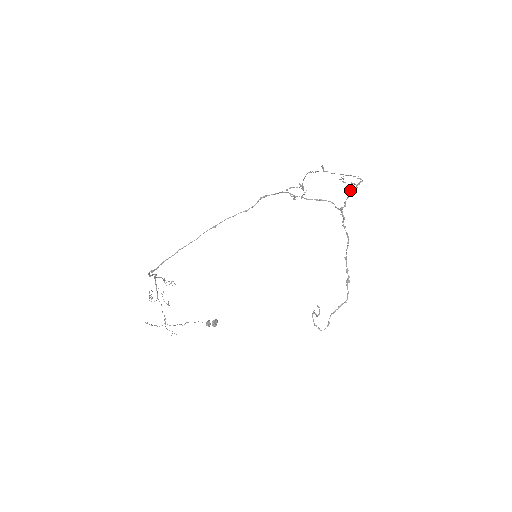
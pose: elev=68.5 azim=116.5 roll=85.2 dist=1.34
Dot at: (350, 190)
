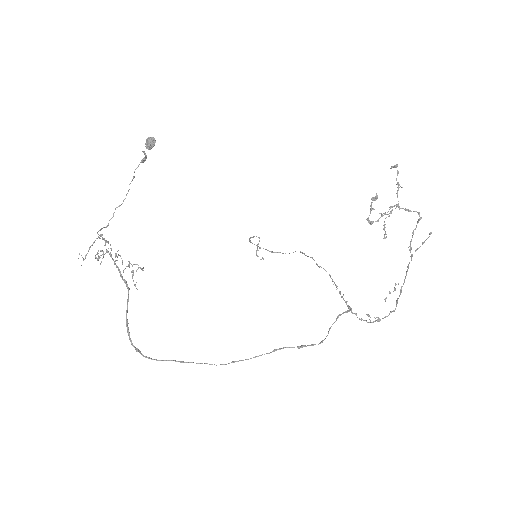
Dot at: (370, 320)
